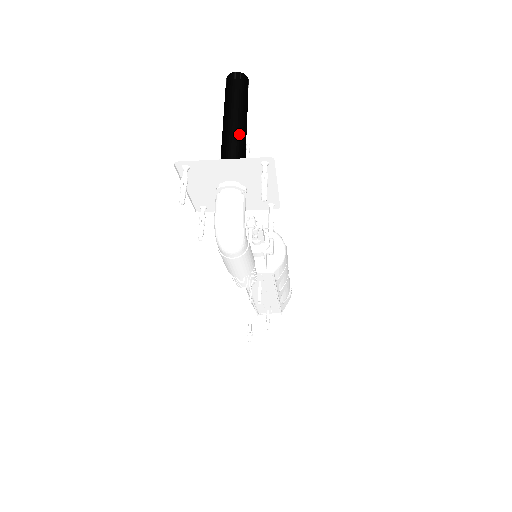
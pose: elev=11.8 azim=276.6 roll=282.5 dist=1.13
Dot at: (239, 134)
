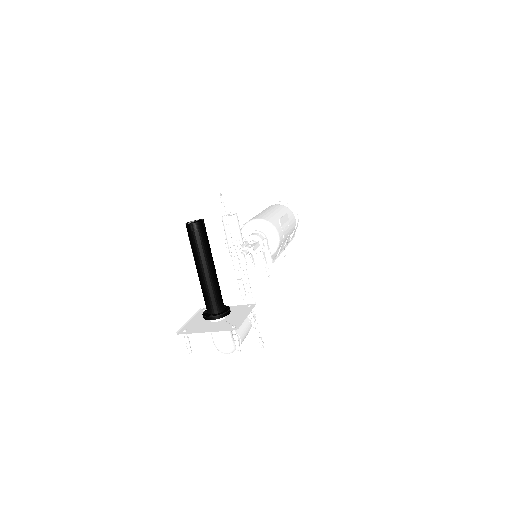
Dot at: (210, 282)
